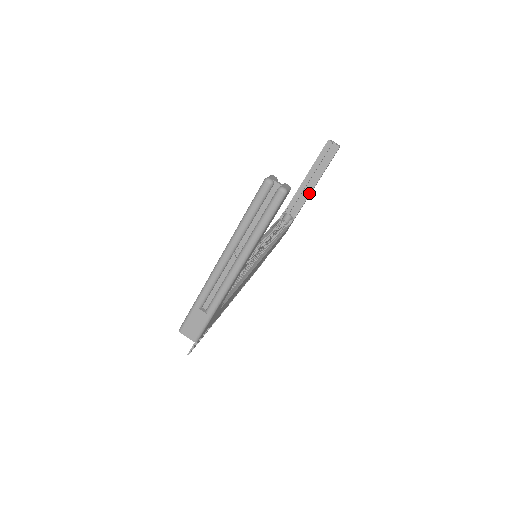
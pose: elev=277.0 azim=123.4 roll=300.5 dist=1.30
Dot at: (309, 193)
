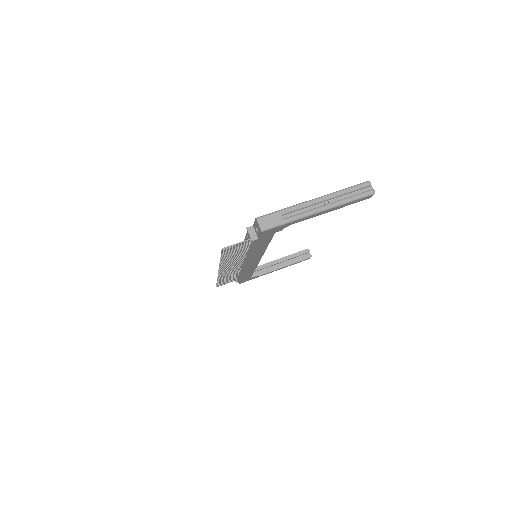
Dot at: (275, 269)
